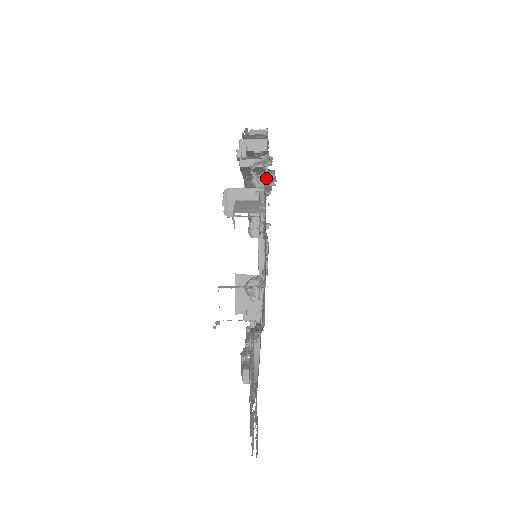
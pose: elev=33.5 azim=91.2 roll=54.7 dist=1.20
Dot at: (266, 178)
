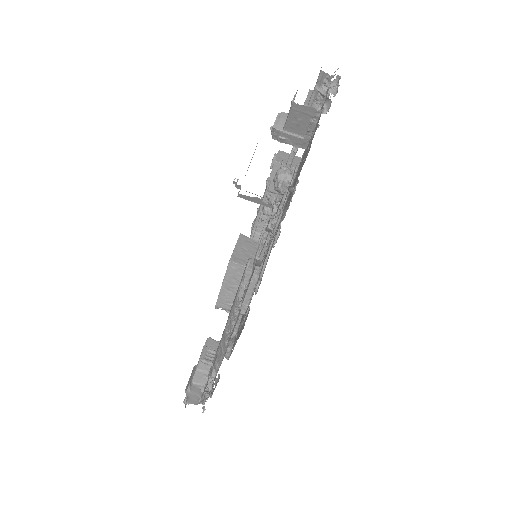
Dot at: (328, 91)
